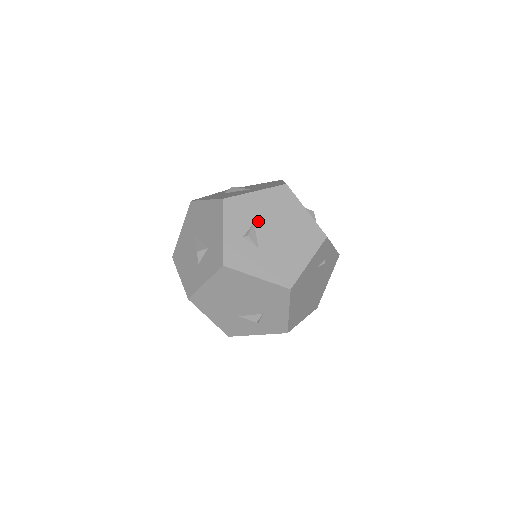
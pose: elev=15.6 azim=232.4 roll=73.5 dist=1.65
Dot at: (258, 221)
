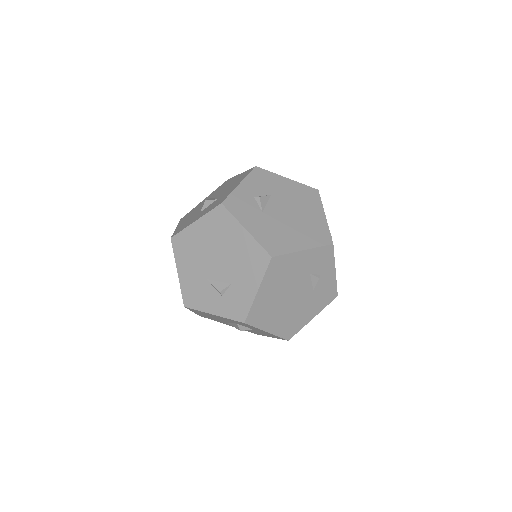
Dot at: (276, 196)
